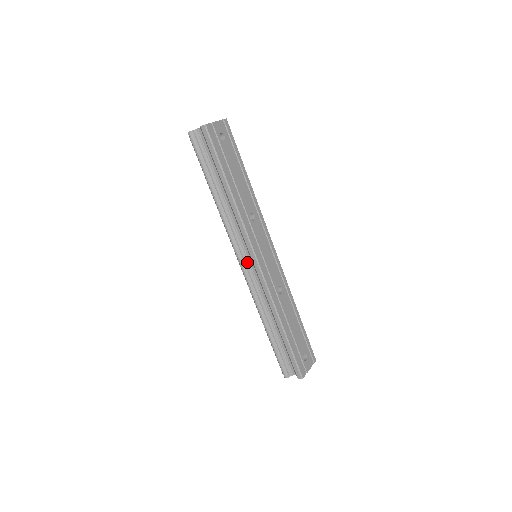
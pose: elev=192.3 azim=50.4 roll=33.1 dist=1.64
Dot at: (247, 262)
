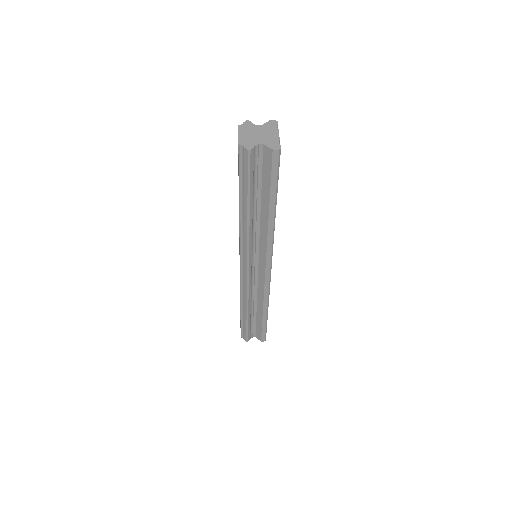
Dot at: (253, 267)
